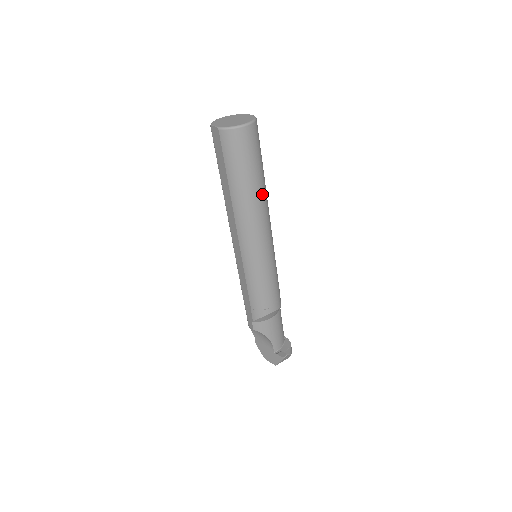
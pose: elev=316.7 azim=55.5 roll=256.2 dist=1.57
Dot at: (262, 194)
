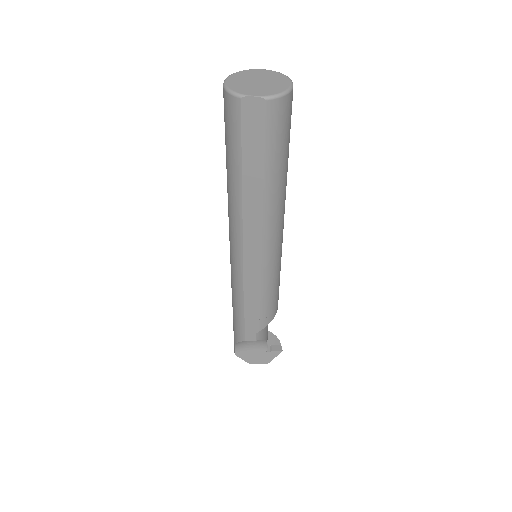
Dot at: occluded
